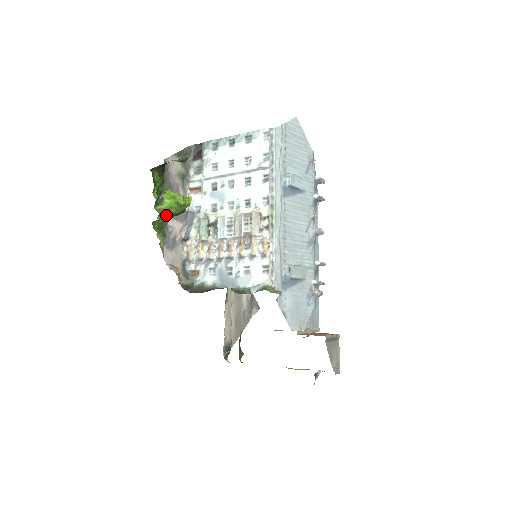
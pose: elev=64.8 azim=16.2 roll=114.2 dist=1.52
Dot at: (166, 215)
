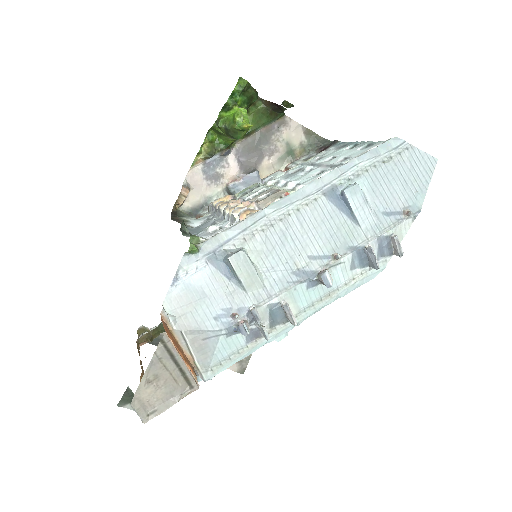
Dot at: (219, 123)
